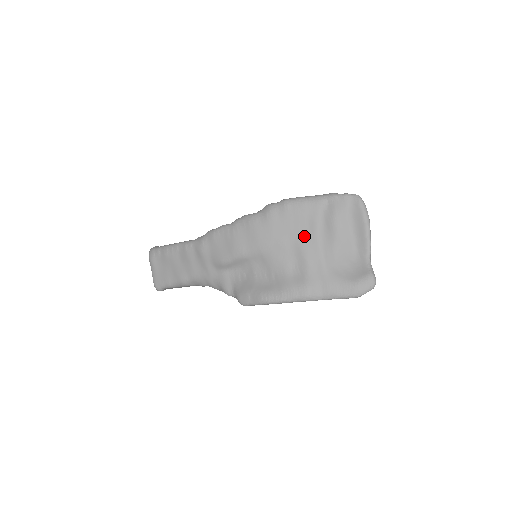
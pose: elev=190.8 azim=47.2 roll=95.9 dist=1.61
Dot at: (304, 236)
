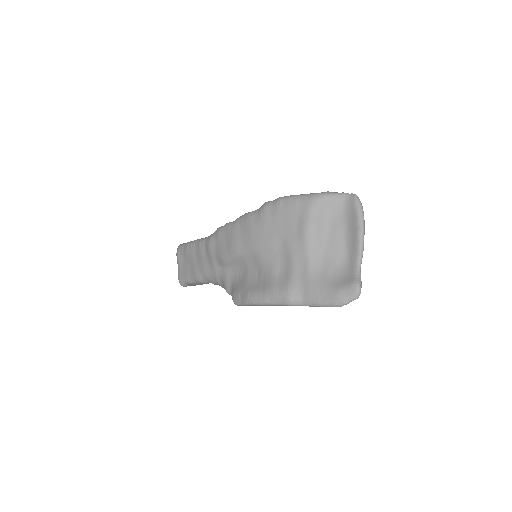
Dot at: (292, 236)
